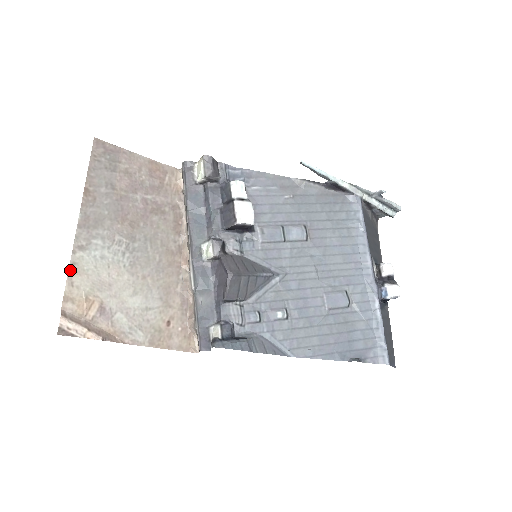
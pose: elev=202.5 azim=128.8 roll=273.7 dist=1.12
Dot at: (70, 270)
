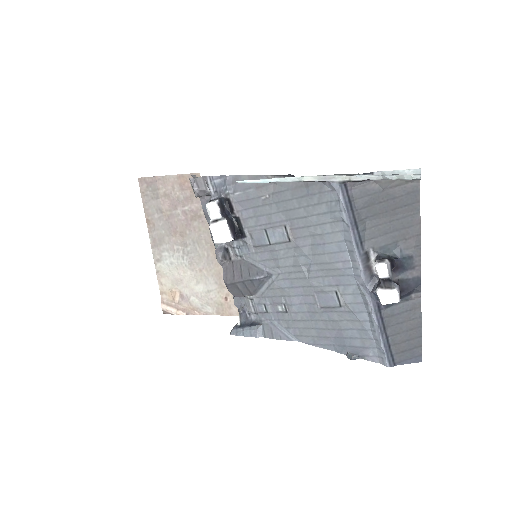
Dot at: (158, 276)
